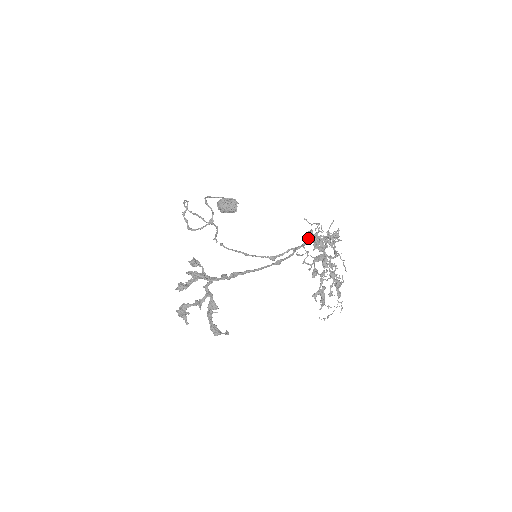
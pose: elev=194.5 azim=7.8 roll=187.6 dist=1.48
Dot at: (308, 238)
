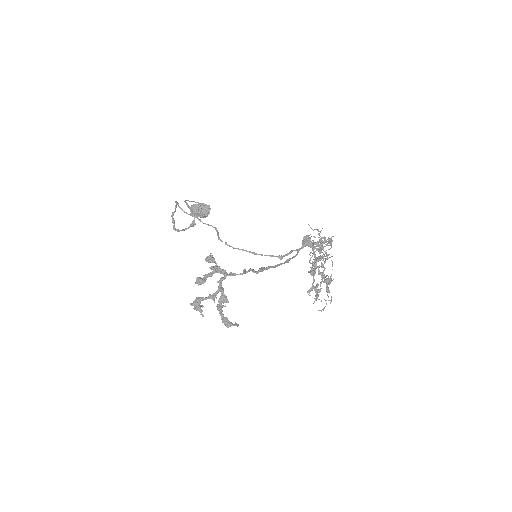
Dot at: (306, 242)
